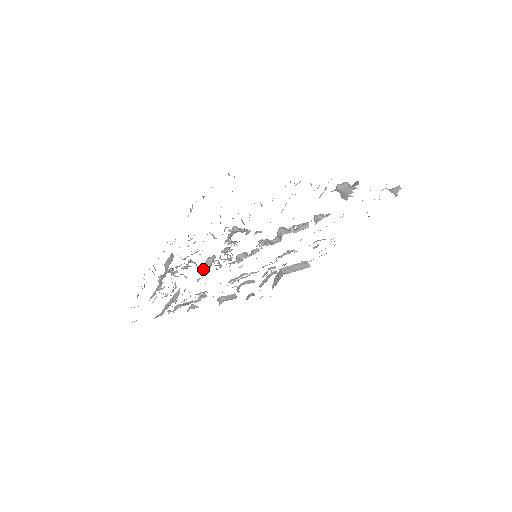
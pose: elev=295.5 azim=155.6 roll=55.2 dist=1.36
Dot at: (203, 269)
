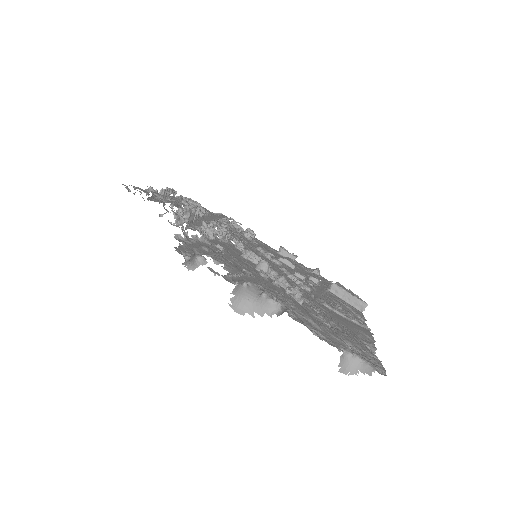
Dot at: occluded
